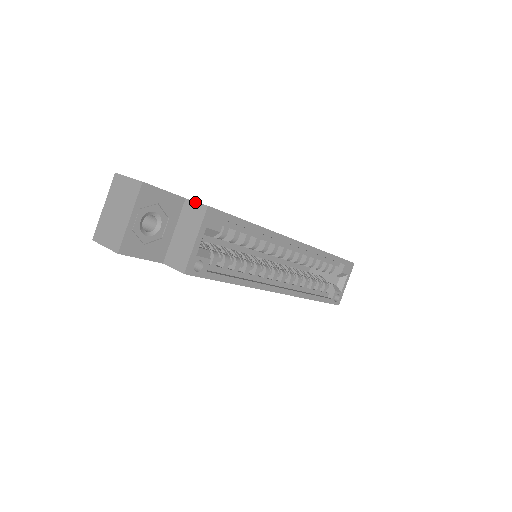
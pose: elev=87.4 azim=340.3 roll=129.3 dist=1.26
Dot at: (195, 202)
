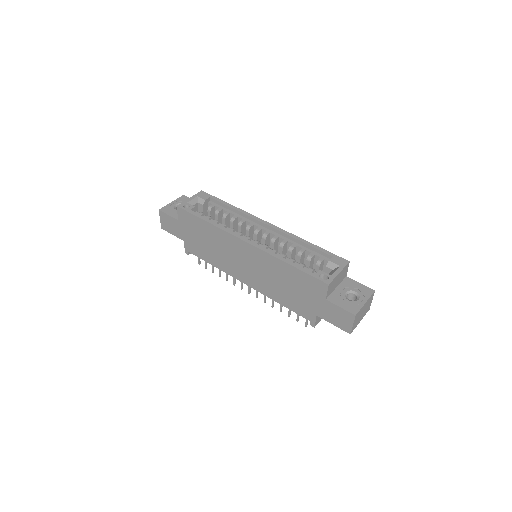
Dot at: occluded
